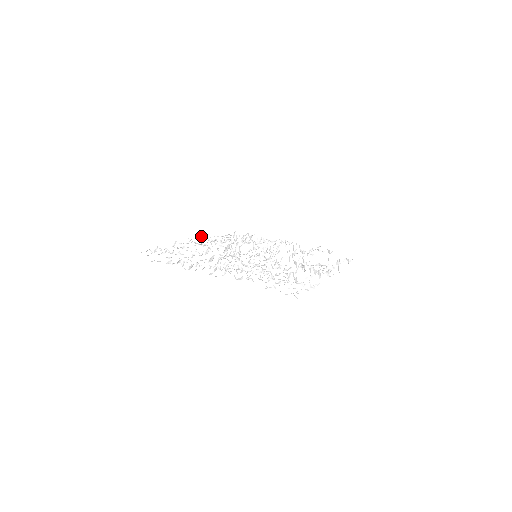
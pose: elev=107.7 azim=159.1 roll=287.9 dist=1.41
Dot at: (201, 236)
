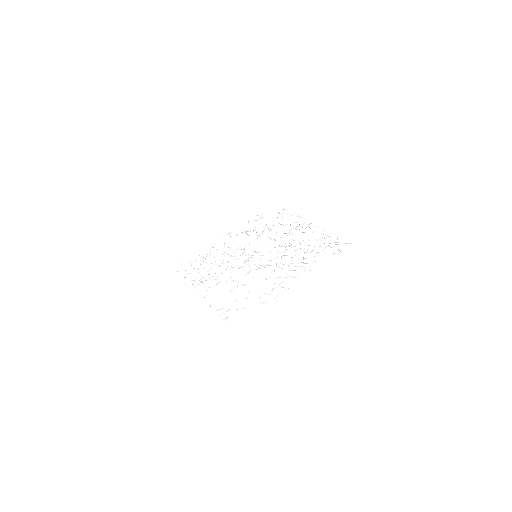
Dot at: (197, 284)
